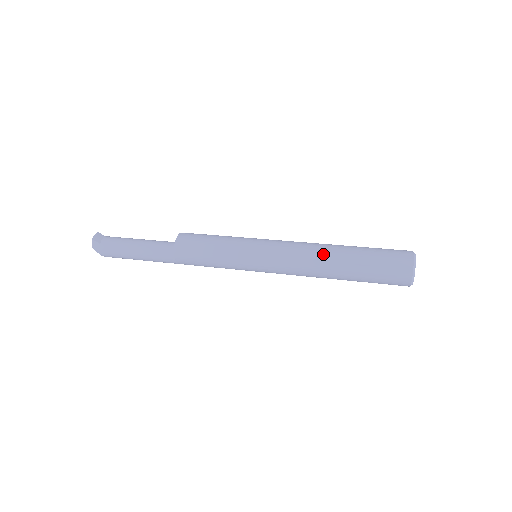
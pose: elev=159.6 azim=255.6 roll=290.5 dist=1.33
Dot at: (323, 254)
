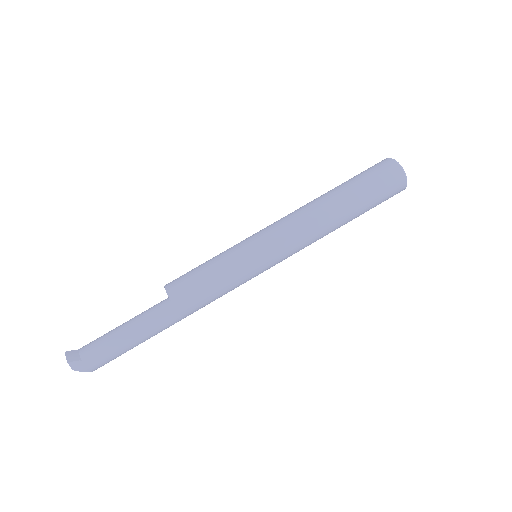
Dot at: (321, 209)
